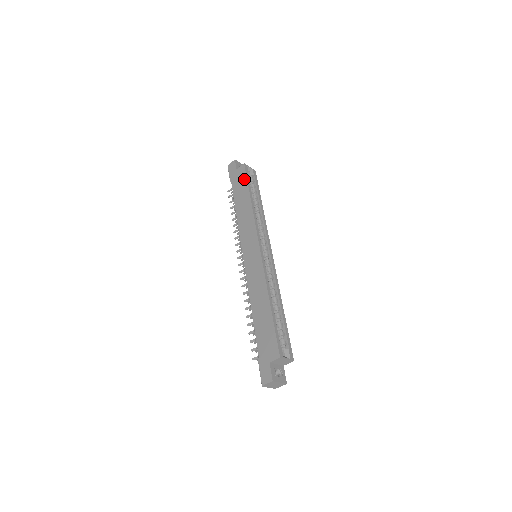
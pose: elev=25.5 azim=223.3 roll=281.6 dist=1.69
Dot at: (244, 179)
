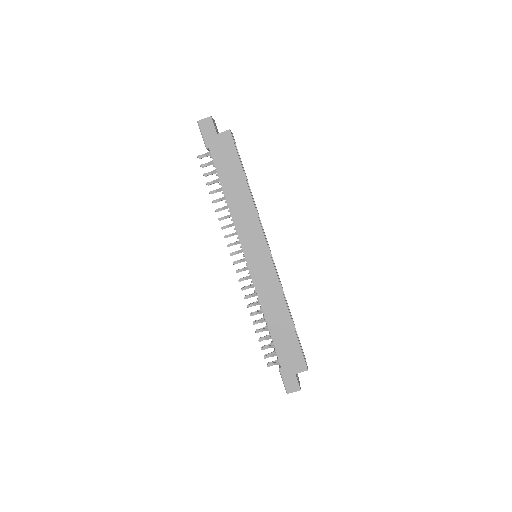
Dot at: (234, 154)
